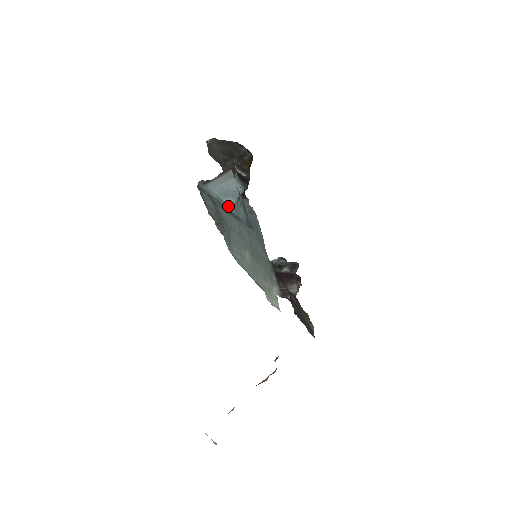
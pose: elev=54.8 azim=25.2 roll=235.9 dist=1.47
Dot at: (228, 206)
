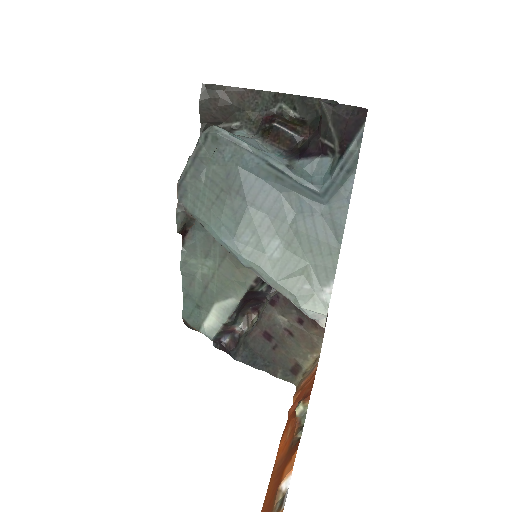
Dot at: (281, 164)
